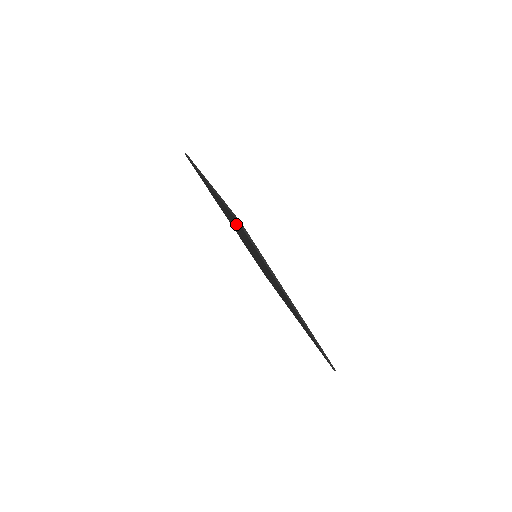
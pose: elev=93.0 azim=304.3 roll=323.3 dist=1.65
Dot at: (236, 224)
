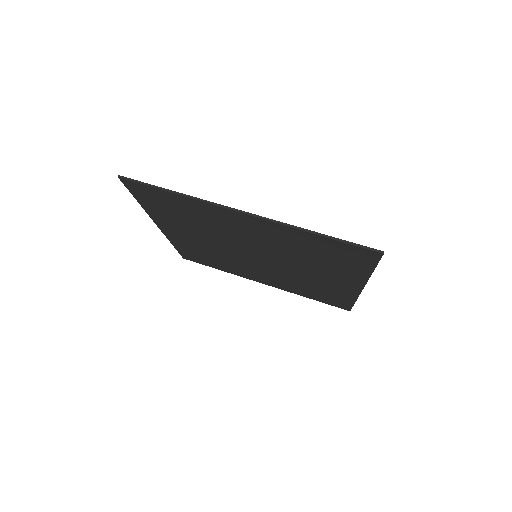
Dot at: (173, 217)
